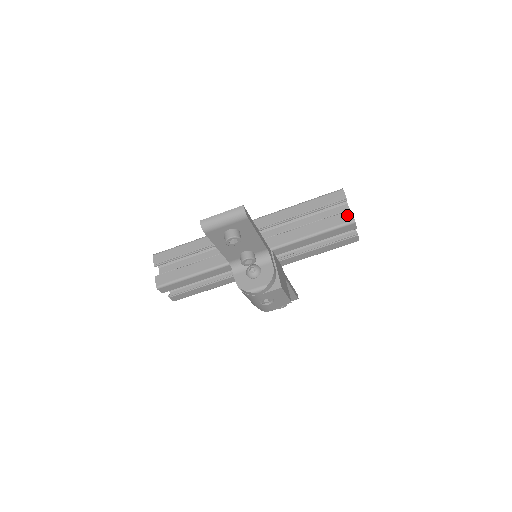
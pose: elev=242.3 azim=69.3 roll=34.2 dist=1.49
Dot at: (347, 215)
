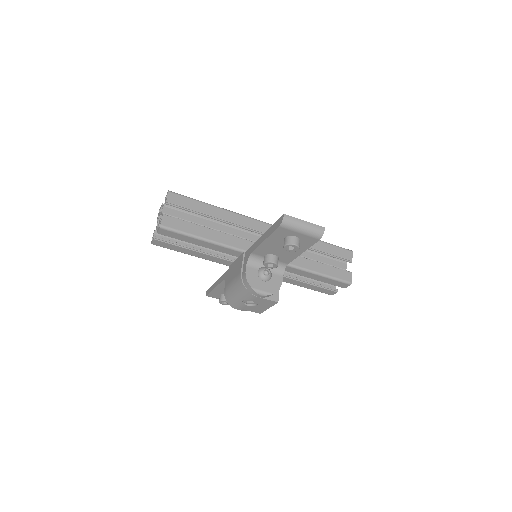
Dot at: (348, 275)
